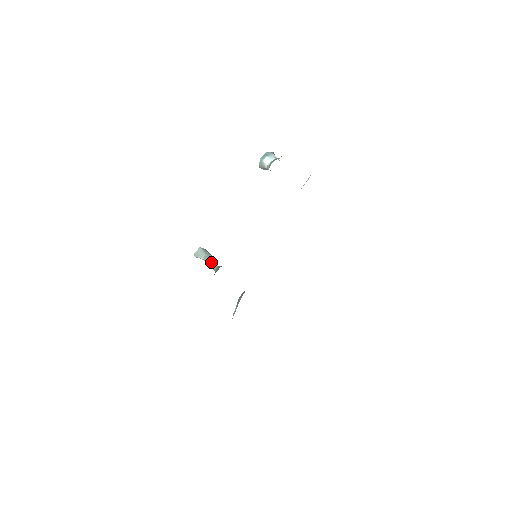
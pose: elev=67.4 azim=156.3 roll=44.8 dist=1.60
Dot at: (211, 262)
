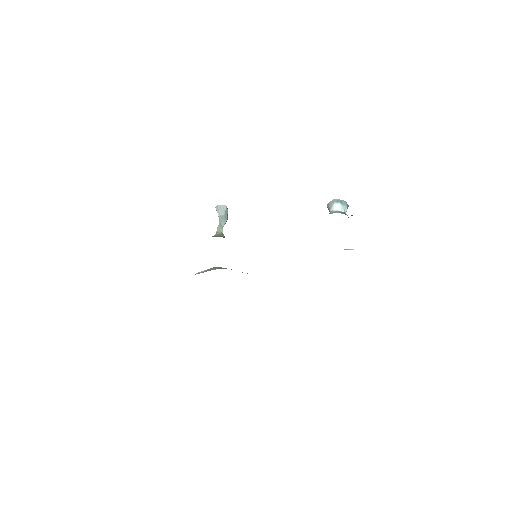
Dot at: (221, 225)
